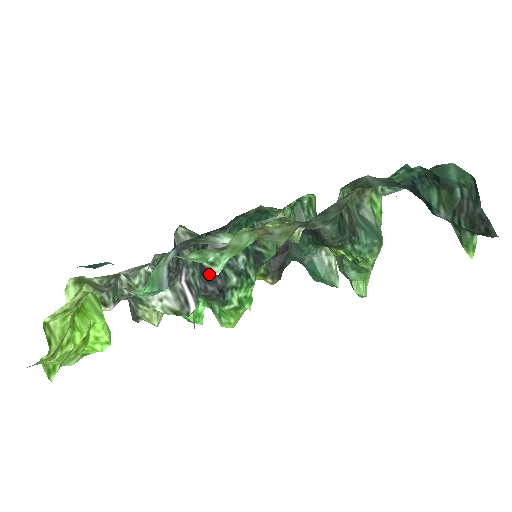
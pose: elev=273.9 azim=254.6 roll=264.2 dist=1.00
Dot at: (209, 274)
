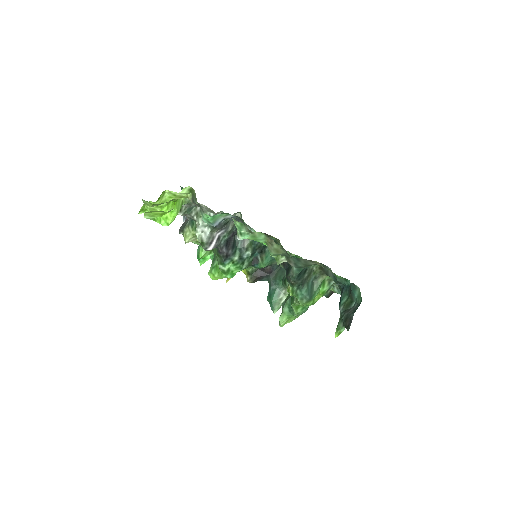
Dot at: (230, 244)
